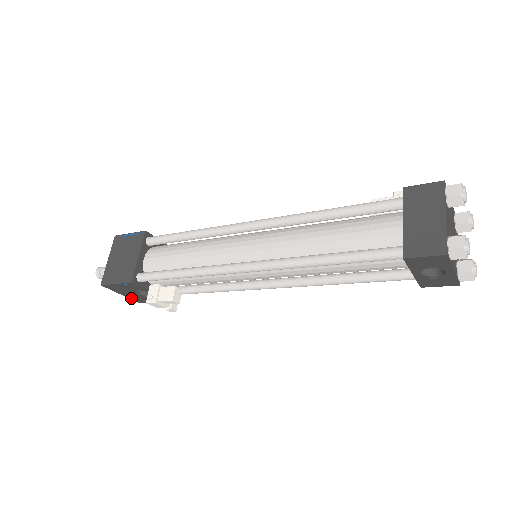
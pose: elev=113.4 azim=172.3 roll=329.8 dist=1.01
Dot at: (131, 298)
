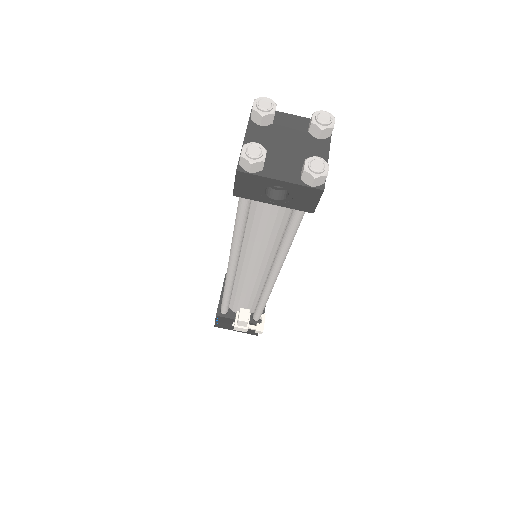
Dot at: (246, 332)
